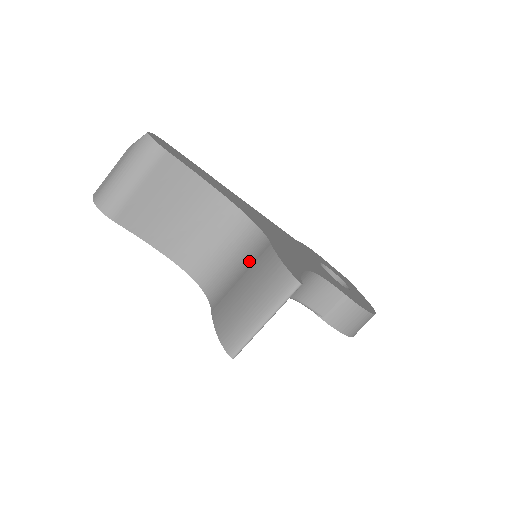
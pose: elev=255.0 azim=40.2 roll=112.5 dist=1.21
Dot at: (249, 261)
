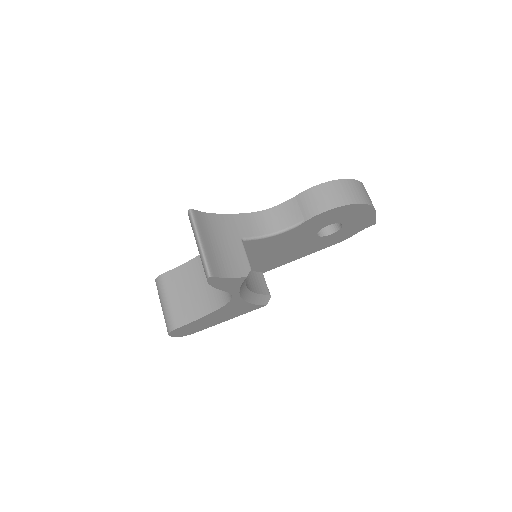
Dot at: occluded
